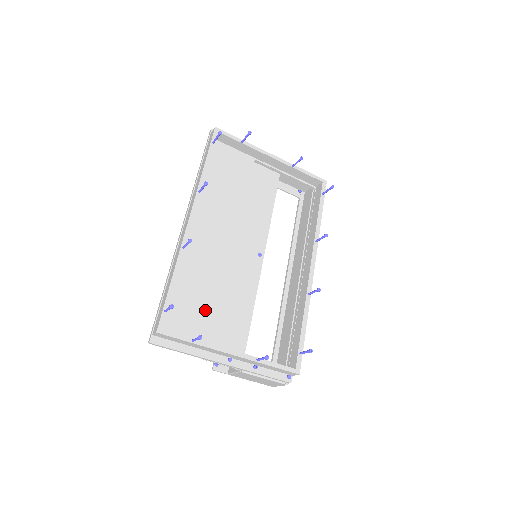
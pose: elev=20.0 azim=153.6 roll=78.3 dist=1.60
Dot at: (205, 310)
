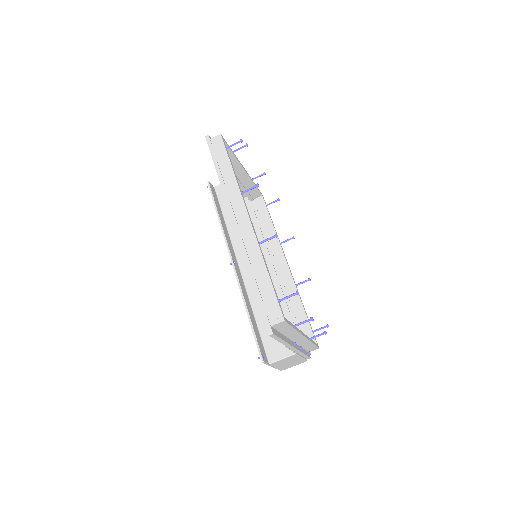
Dot at: occluded
